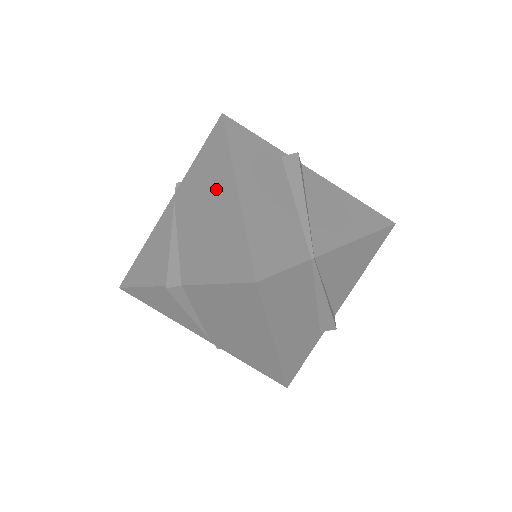
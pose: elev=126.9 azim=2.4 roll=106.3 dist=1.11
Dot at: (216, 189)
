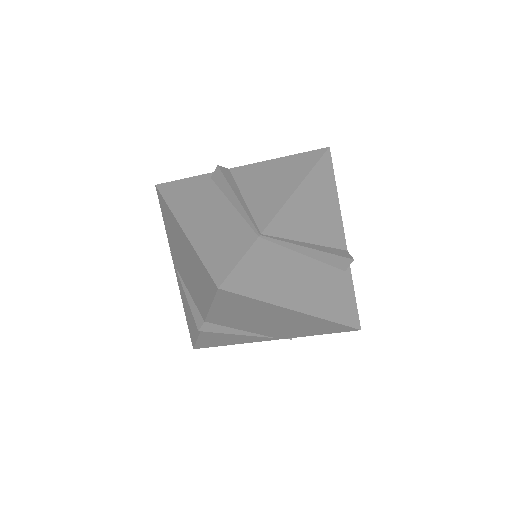
Dot at: (179, 241)
